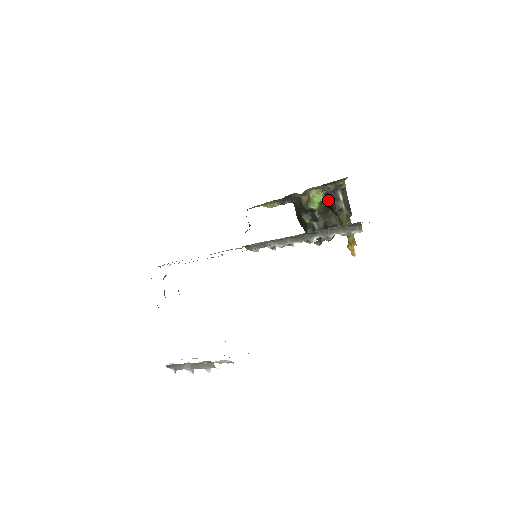
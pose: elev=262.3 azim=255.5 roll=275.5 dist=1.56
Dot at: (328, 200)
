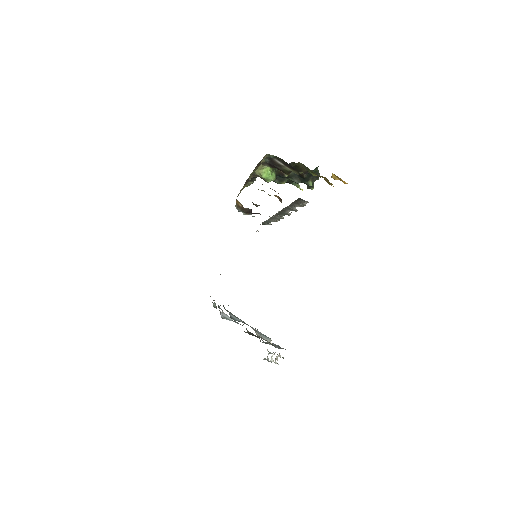
Dot at: (275, 167)
